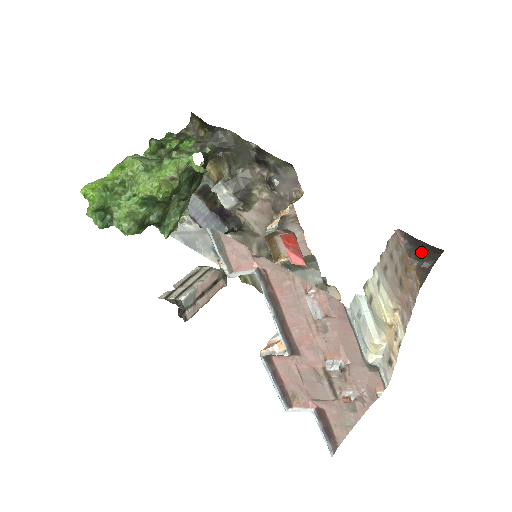
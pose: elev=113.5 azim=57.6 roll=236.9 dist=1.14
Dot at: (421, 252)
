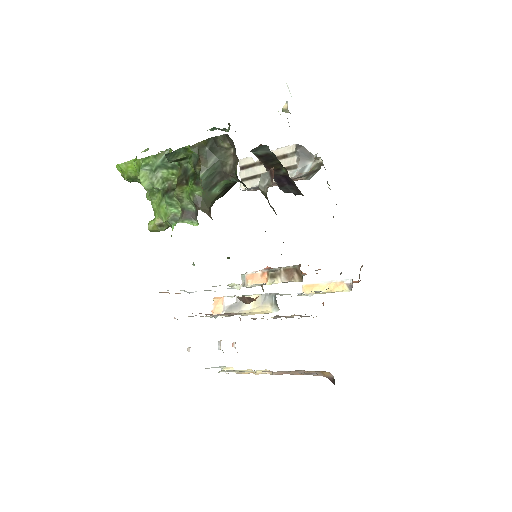
Dot at: occluded
